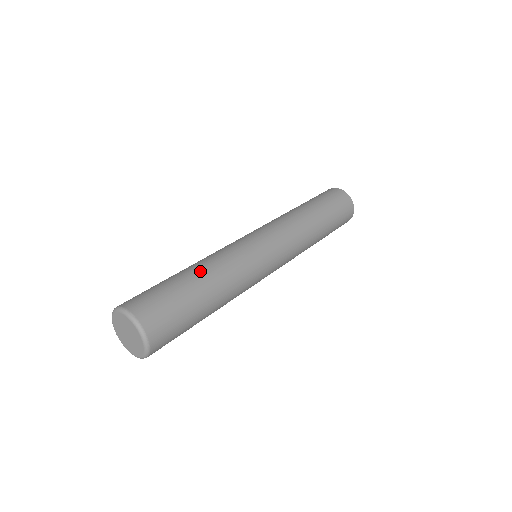
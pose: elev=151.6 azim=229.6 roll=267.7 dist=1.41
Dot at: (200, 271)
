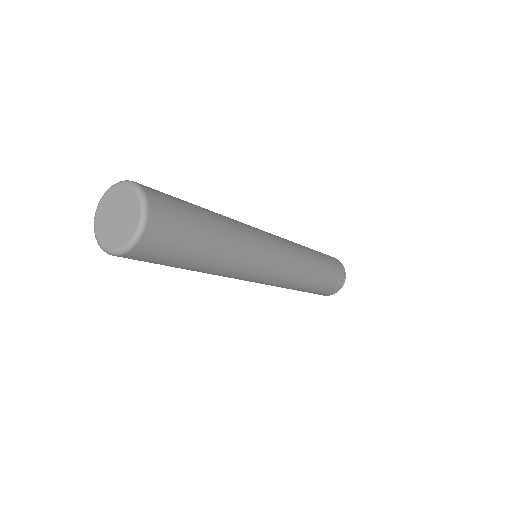
Dot at: (223, 228)
